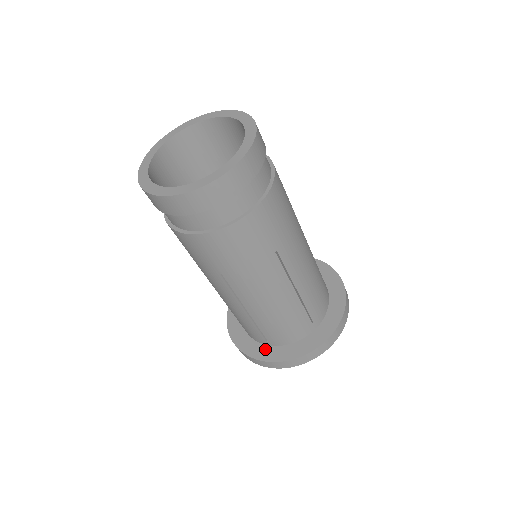
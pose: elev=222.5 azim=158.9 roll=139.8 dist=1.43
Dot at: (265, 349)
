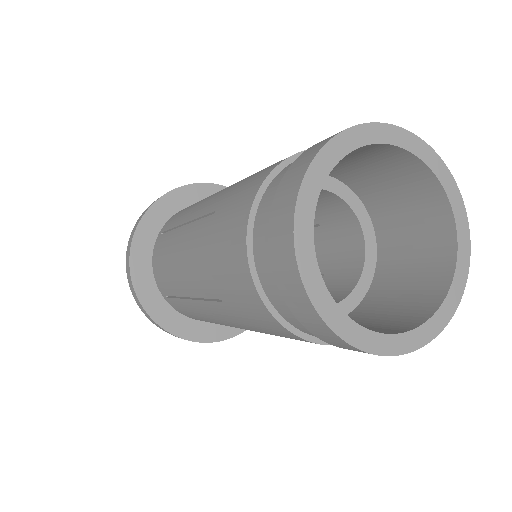
Dot at: (211, 327)
